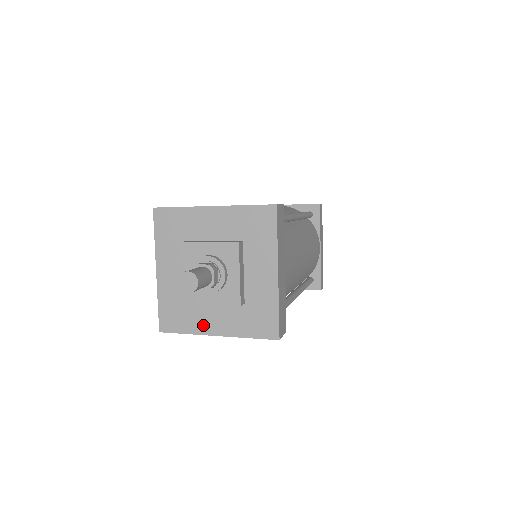
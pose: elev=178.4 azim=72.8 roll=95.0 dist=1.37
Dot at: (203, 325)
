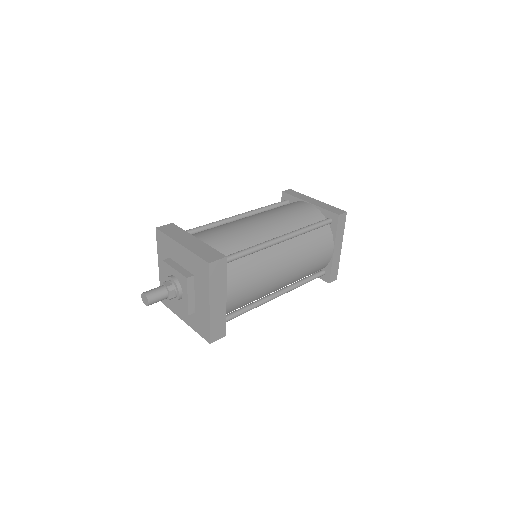
Dot at: (178, 311)
